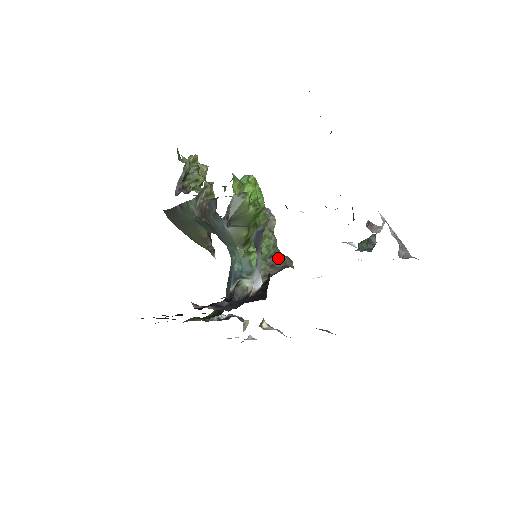
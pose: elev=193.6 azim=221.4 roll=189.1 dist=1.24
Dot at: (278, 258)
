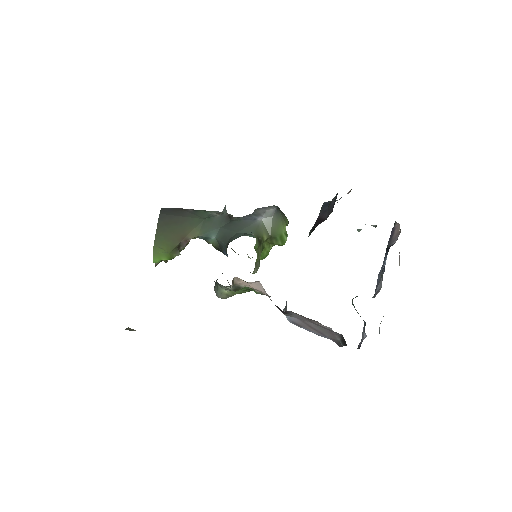
Dot at: occluded
